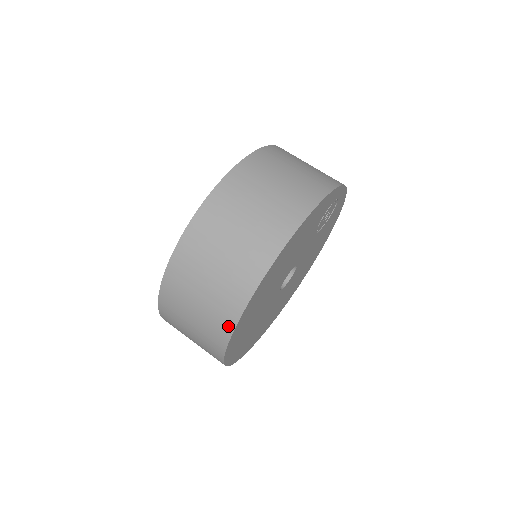
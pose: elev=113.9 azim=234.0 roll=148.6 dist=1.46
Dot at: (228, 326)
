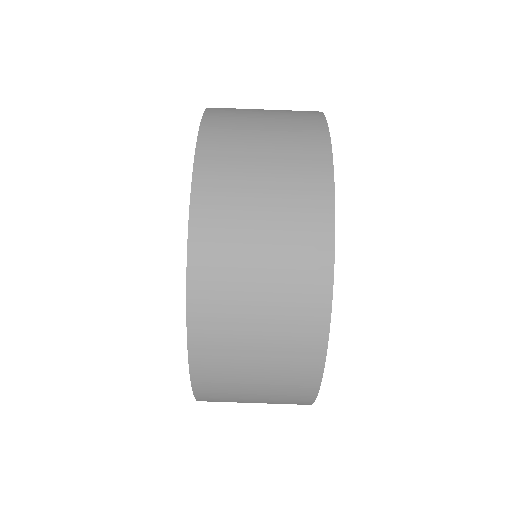
Dot at: (312, 376)
